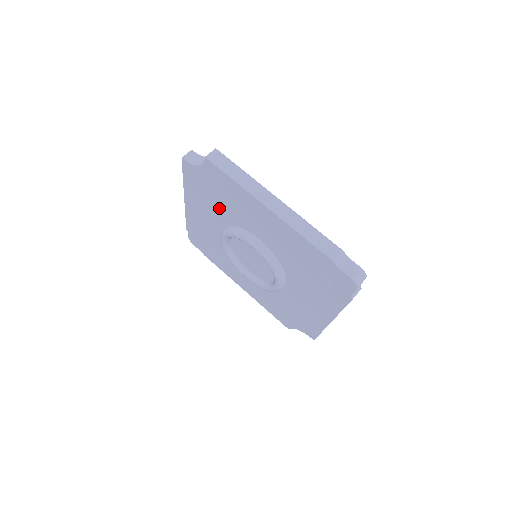
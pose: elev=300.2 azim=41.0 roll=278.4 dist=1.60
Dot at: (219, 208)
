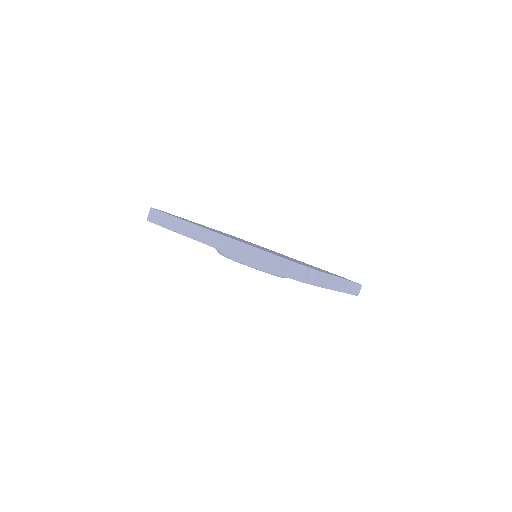
Dot at: occluded
